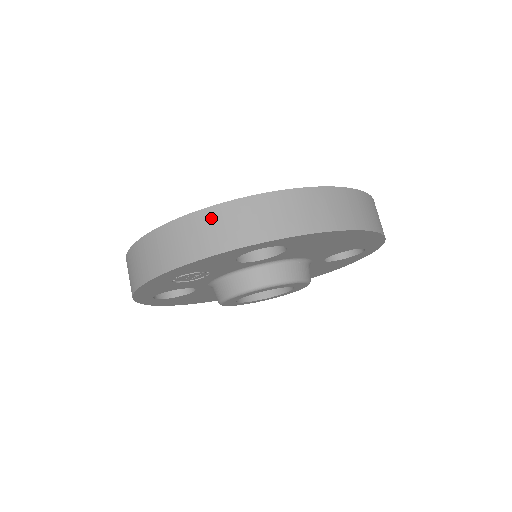
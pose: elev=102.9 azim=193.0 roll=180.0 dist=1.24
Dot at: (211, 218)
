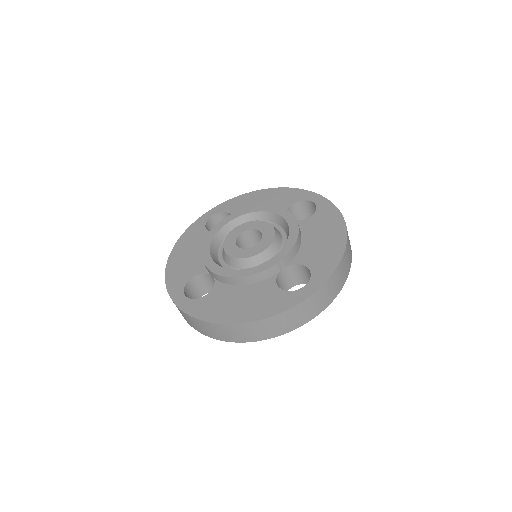
Dot at: occluded
